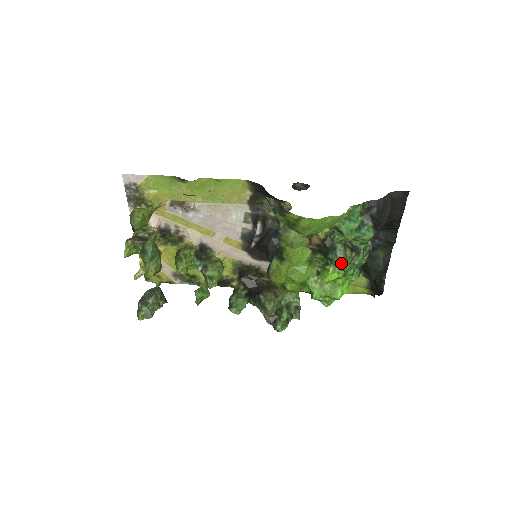
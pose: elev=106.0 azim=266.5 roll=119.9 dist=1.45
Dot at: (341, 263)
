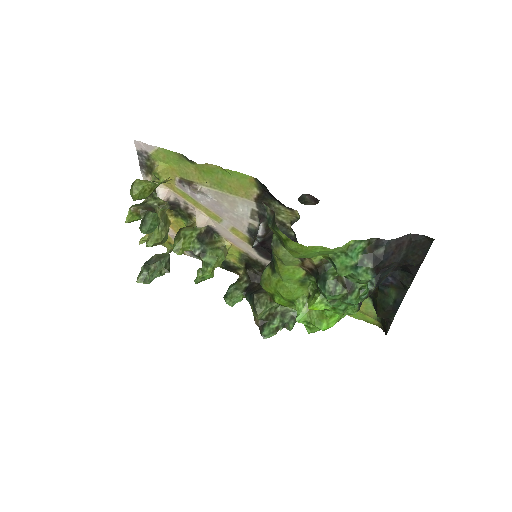
Dot at: (328, 297)
